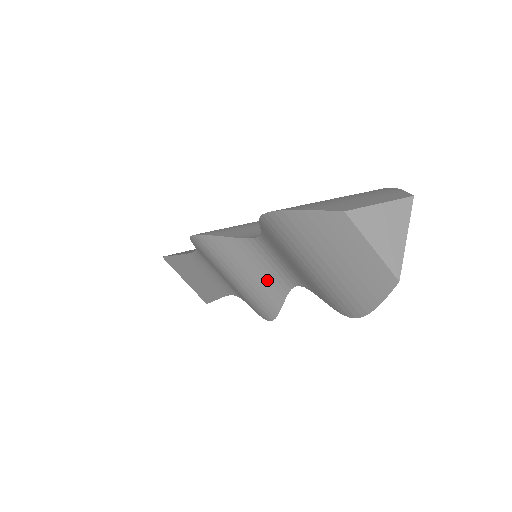
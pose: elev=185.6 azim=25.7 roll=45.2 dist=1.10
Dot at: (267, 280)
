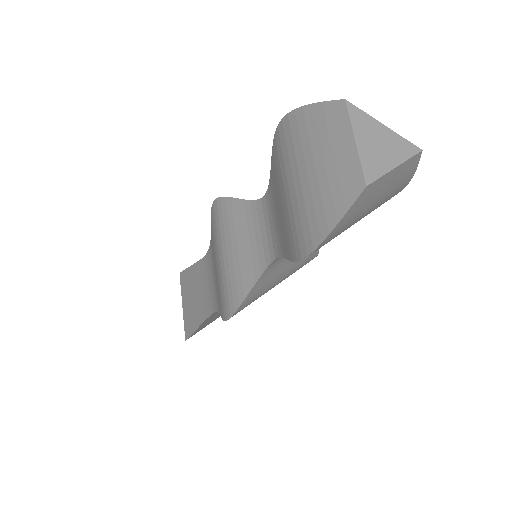
Dot at: (250, 255)
